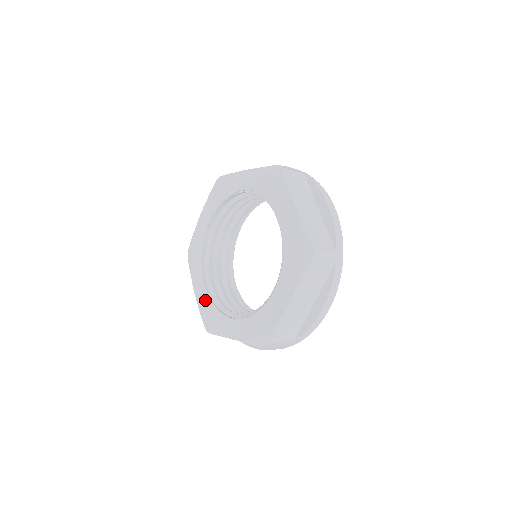
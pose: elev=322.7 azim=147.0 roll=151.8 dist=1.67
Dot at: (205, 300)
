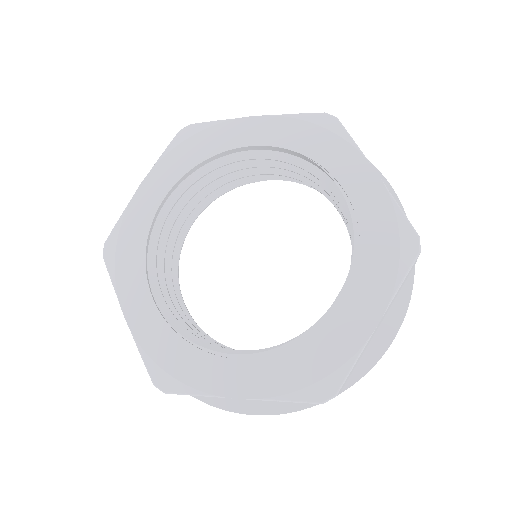
Dot at: (142, 219)
